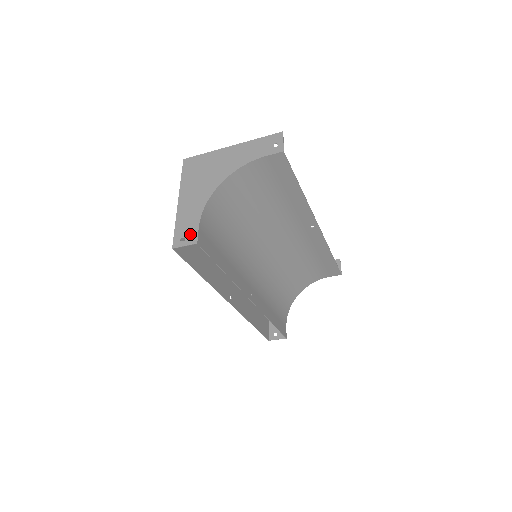
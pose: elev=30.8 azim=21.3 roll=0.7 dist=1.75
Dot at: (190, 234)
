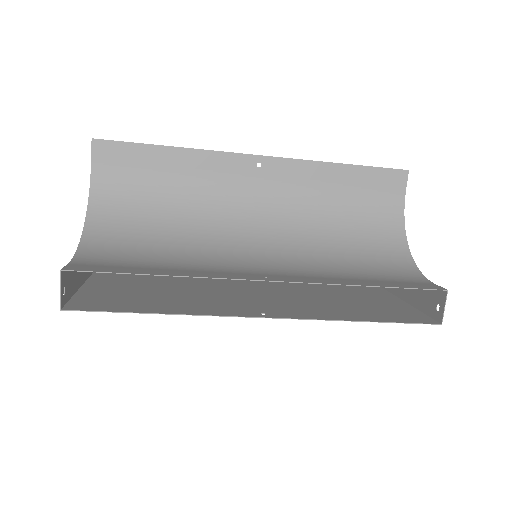
Dot at: (65, 278)
